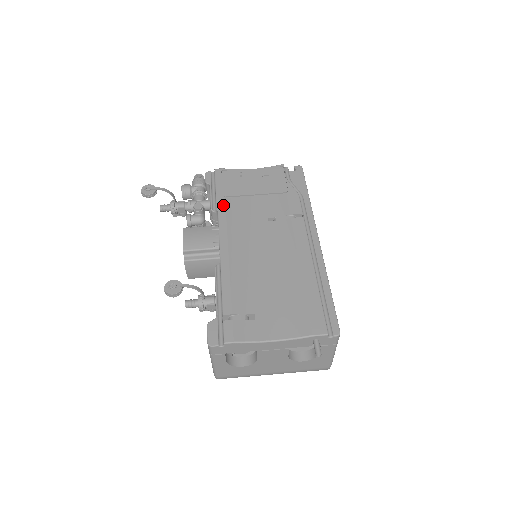
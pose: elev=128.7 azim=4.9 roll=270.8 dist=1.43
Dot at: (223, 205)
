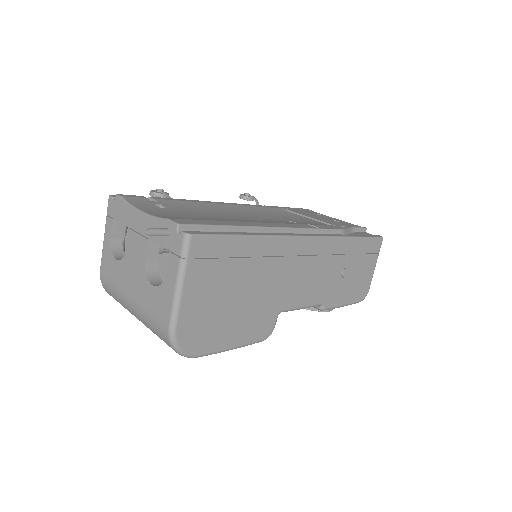
Dot at: (273, 207)
